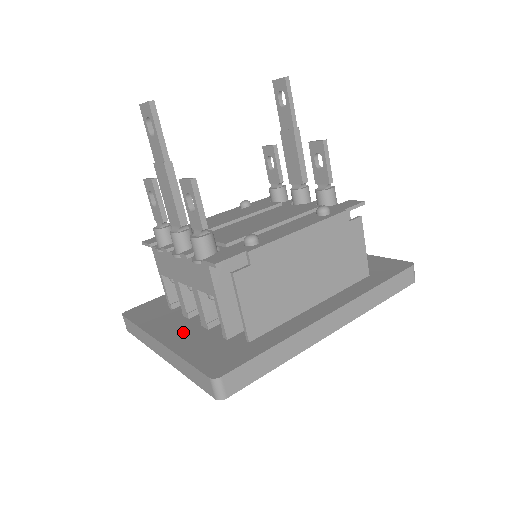
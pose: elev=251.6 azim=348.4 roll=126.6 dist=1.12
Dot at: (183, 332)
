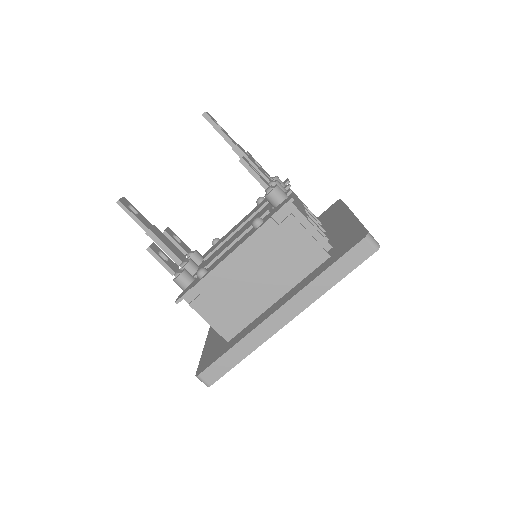
Dot at: occluded
